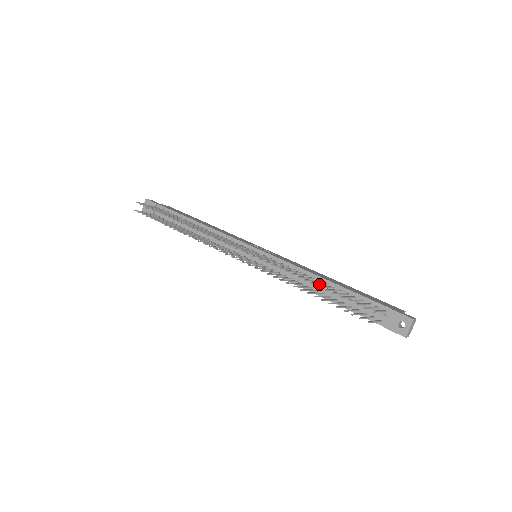
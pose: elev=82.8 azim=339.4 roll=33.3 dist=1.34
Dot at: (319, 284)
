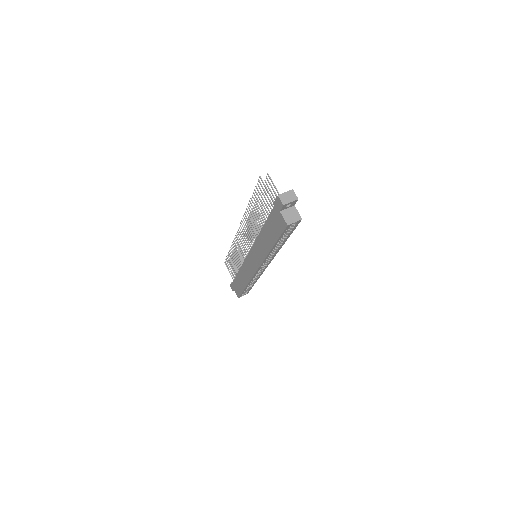
Dot at: (264, 211)
